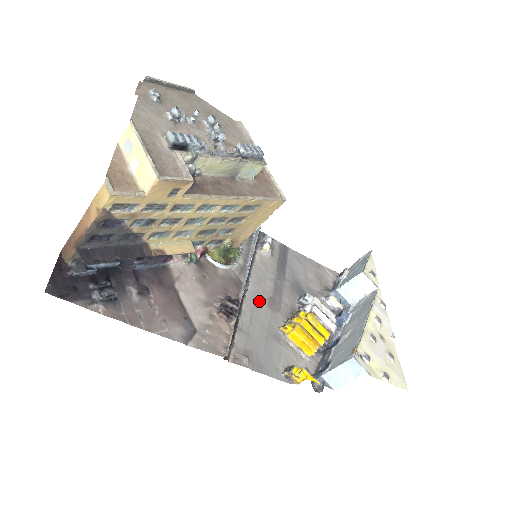
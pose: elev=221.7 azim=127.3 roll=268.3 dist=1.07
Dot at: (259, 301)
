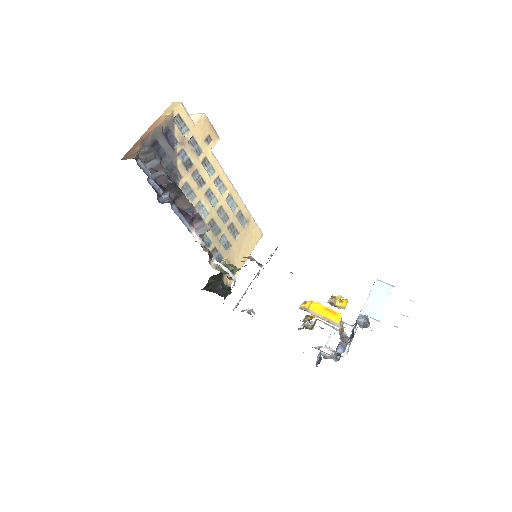
Dot at: occluded
